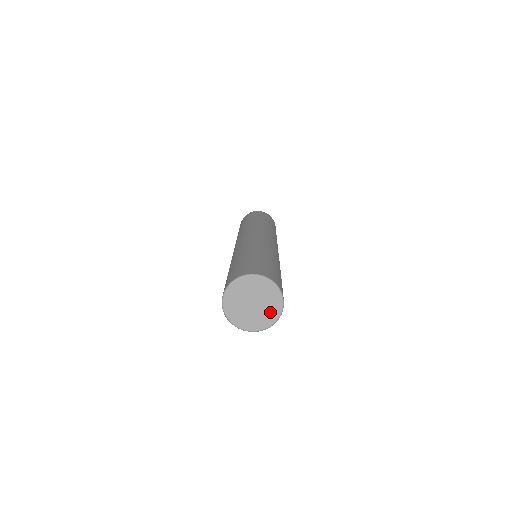
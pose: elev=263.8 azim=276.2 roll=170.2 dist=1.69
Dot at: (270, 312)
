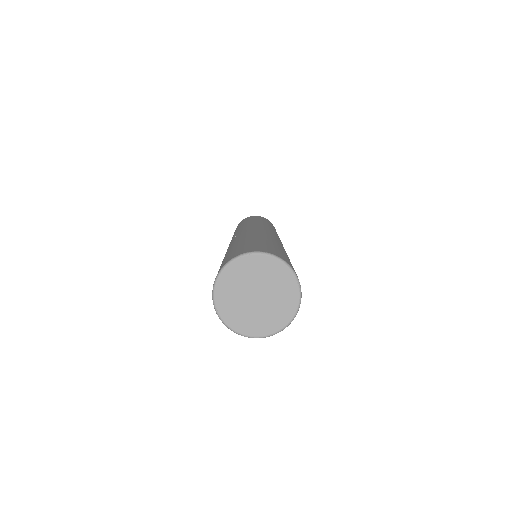
Dot at: (283, 305)
